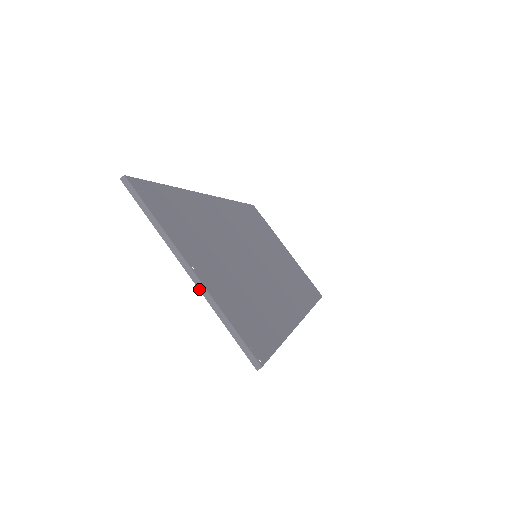
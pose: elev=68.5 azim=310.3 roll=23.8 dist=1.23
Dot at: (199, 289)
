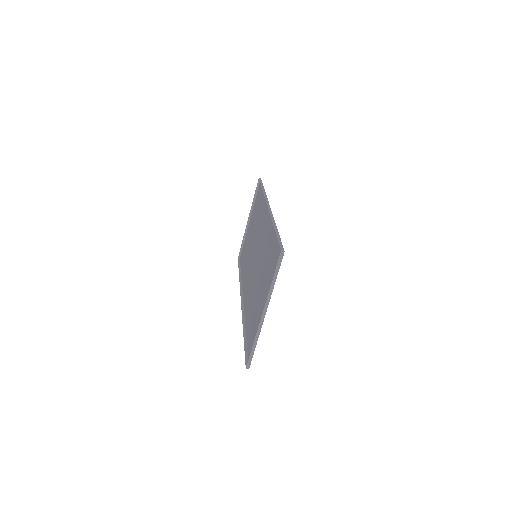
Dot at: (260, 324)
